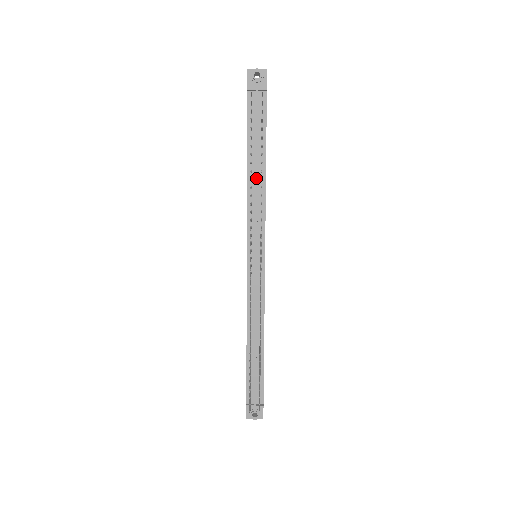
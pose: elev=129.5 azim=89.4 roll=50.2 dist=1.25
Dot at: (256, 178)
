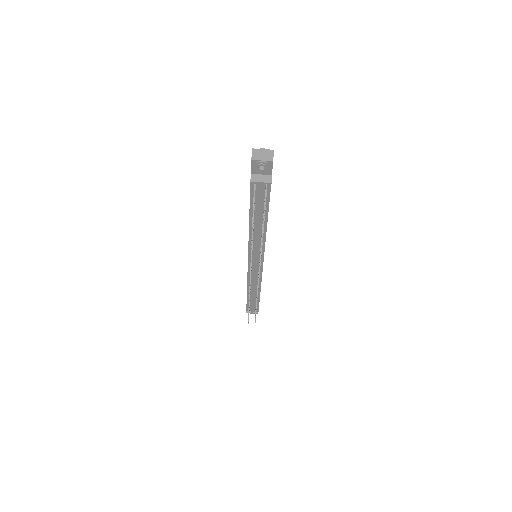
Dot at: (257, 231)
